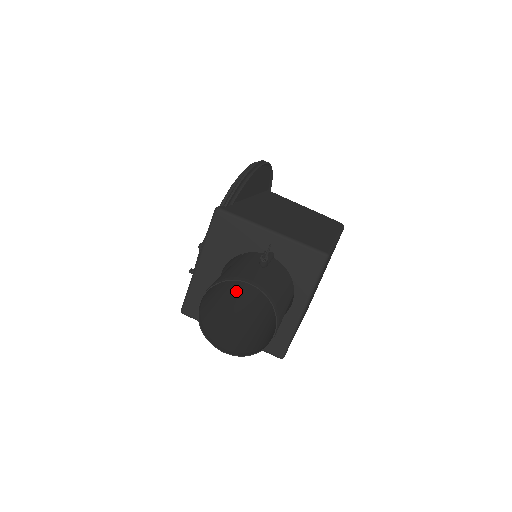
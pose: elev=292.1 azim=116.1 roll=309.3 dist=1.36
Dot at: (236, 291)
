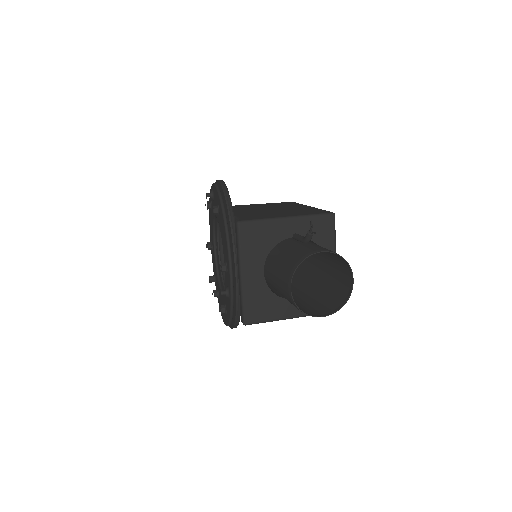
Dot at: occluded
